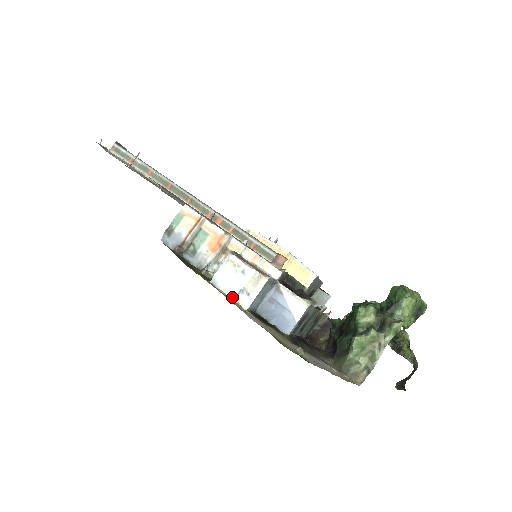
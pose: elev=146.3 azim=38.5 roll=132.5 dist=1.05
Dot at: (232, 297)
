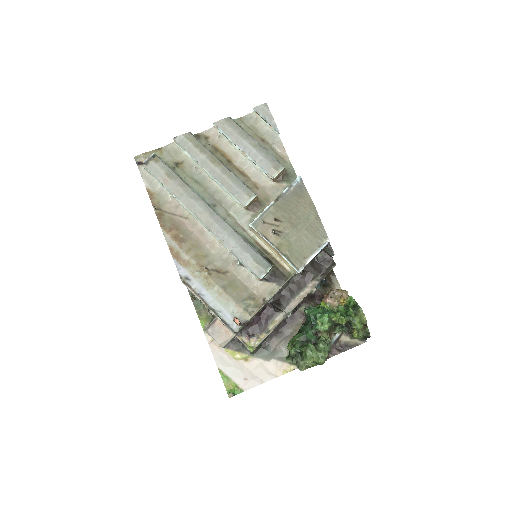
Dot at: occluded
